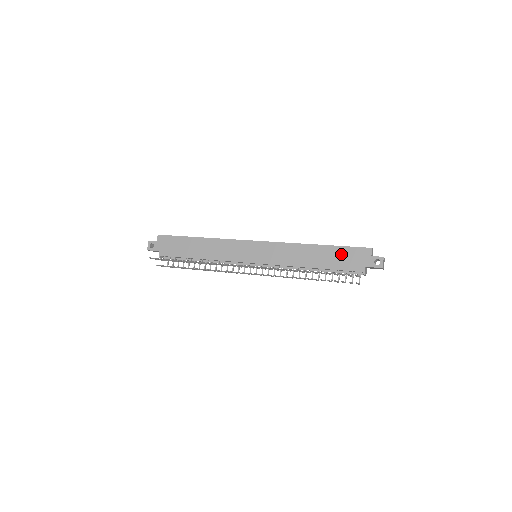
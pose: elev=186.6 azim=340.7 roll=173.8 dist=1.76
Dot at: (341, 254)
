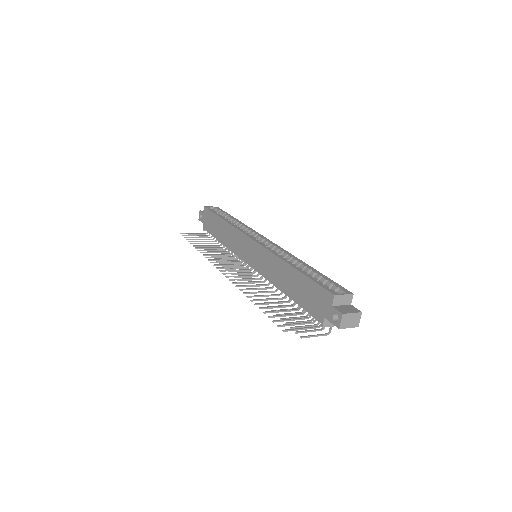
Dot at: (307, 289)
